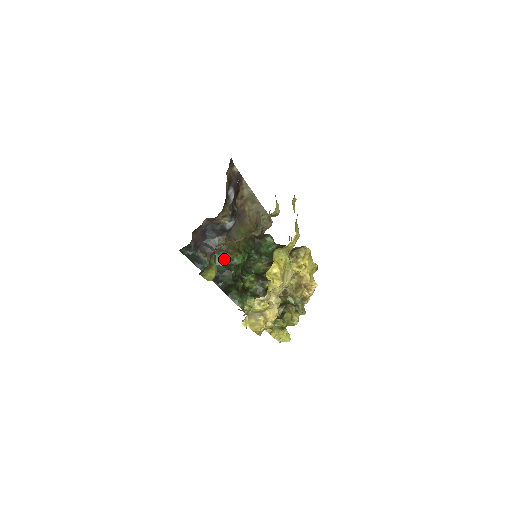
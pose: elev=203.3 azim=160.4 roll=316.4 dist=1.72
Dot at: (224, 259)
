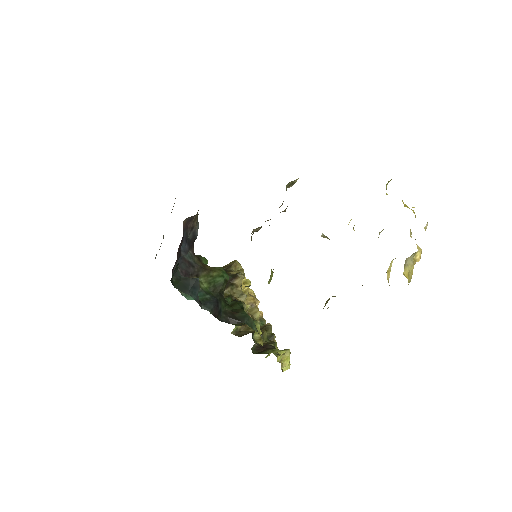
Dot at: (209, 279)
